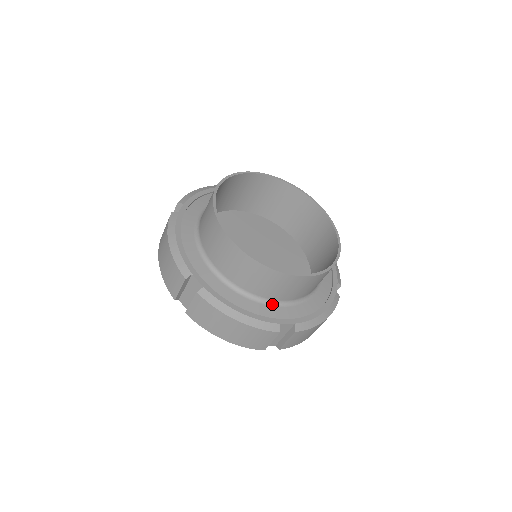
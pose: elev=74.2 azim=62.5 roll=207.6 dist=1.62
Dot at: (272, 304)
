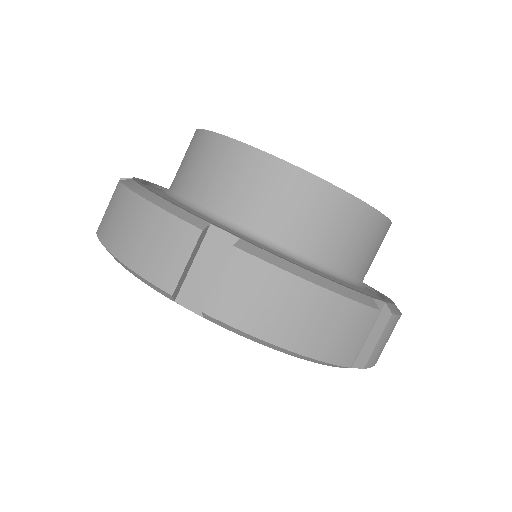
Dot at: (340, 278)
